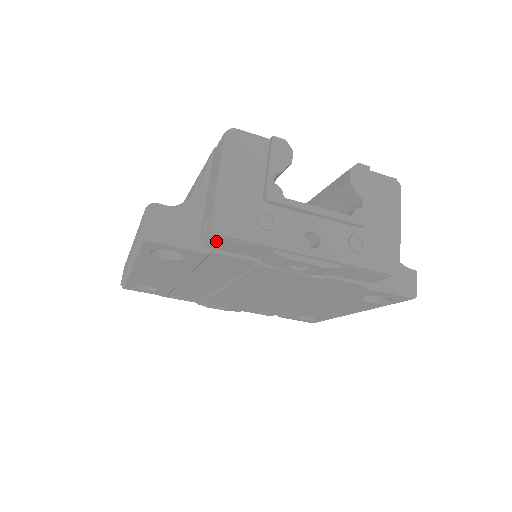
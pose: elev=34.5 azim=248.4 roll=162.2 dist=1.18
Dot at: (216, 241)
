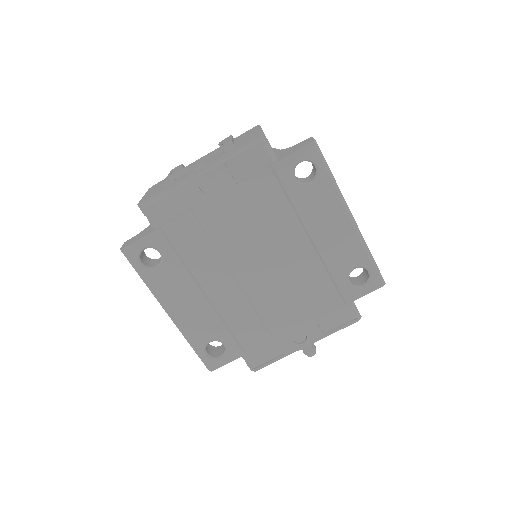
Dot at: (151, 214)
